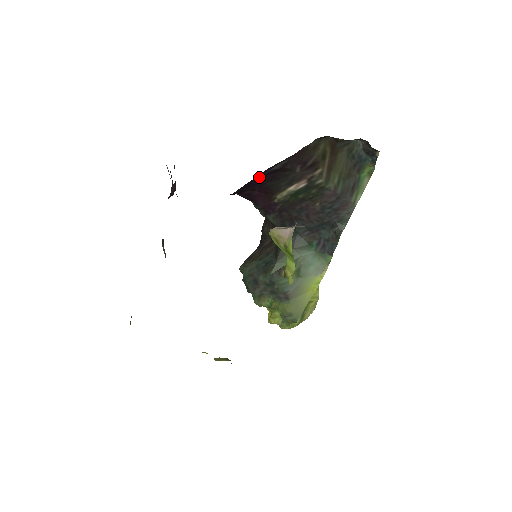
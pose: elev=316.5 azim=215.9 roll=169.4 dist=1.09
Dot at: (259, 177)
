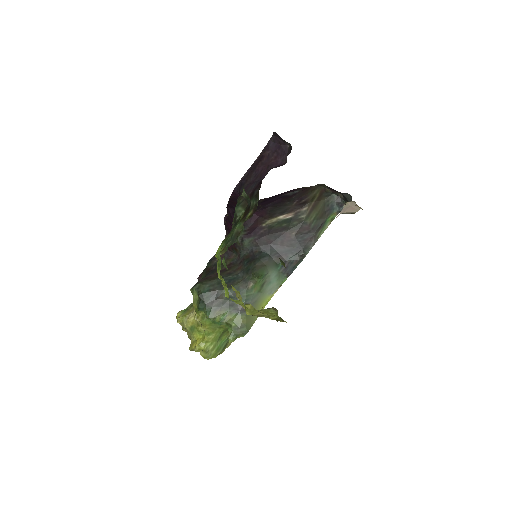
Dot at: (278, 196)
